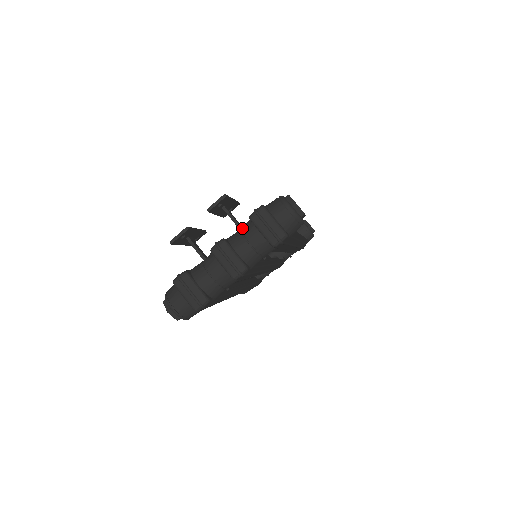
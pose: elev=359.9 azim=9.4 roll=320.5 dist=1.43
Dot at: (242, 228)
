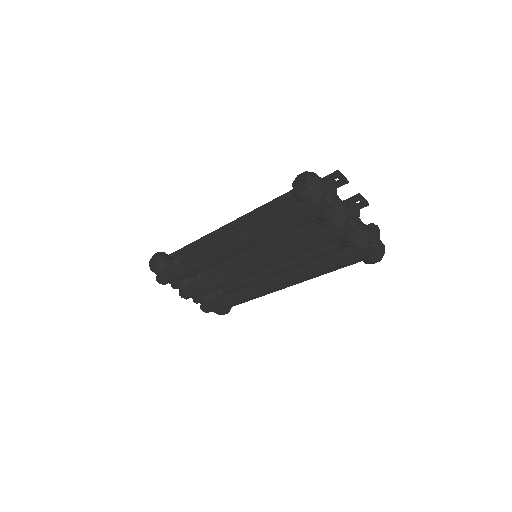
Dot at: occluded
